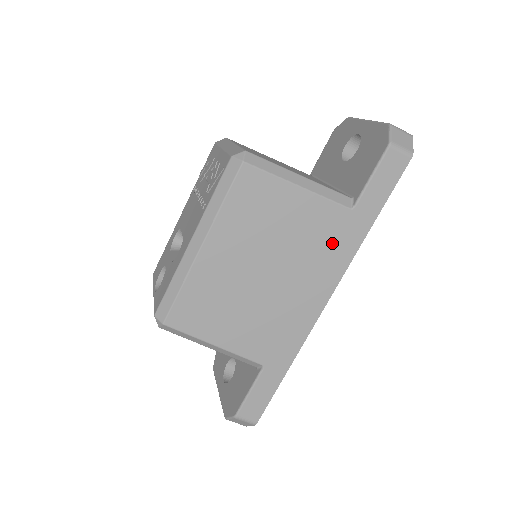
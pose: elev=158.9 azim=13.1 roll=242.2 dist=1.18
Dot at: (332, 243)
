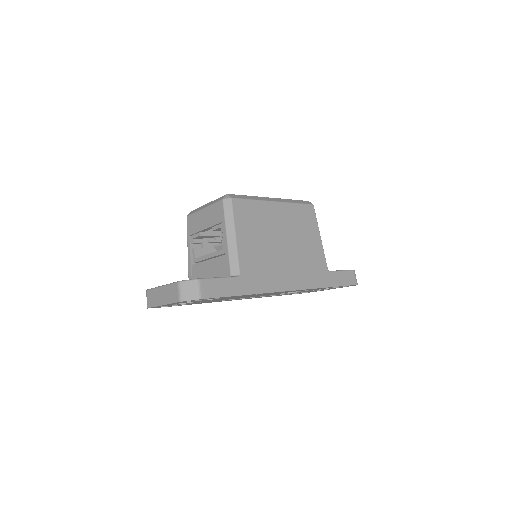
Dot at: (313, 271)
